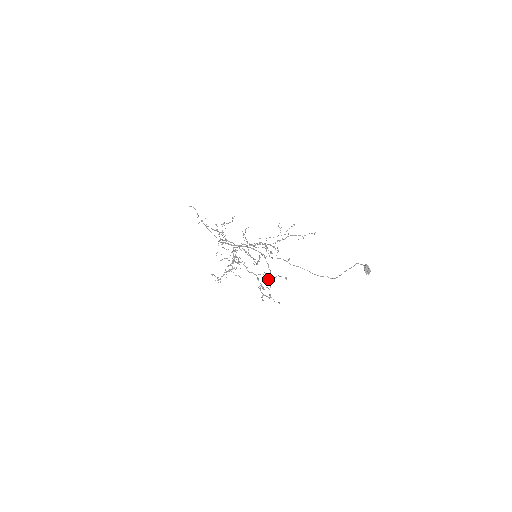
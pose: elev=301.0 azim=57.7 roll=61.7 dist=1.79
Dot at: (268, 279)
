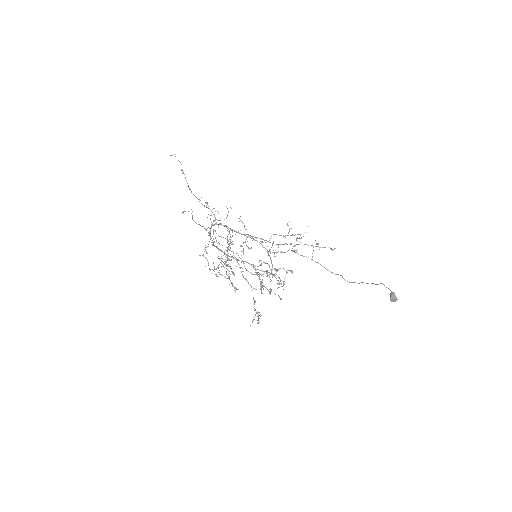
Dot at: occluded
